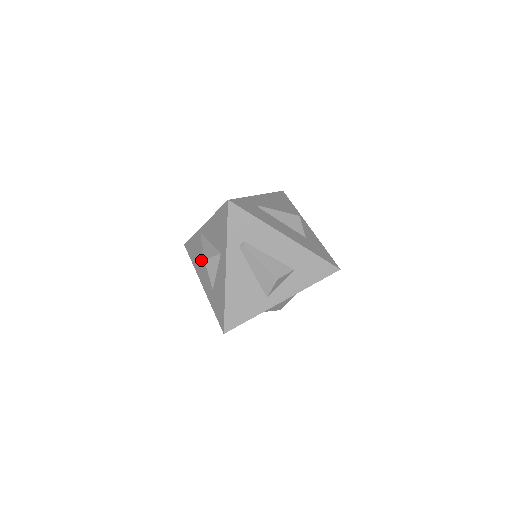
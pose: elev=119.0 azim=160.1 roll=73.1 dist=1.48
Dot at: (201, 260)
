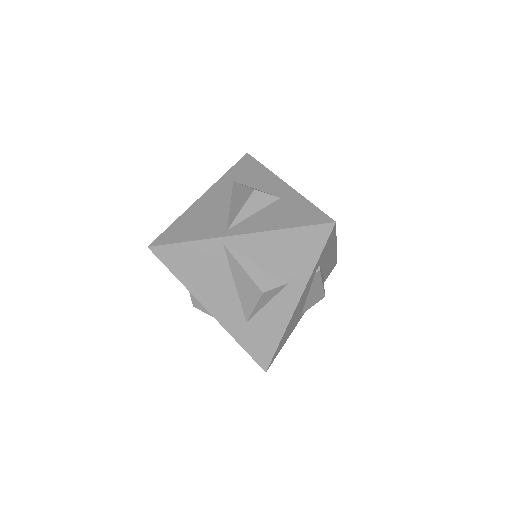
Dot at: (216, 280)
